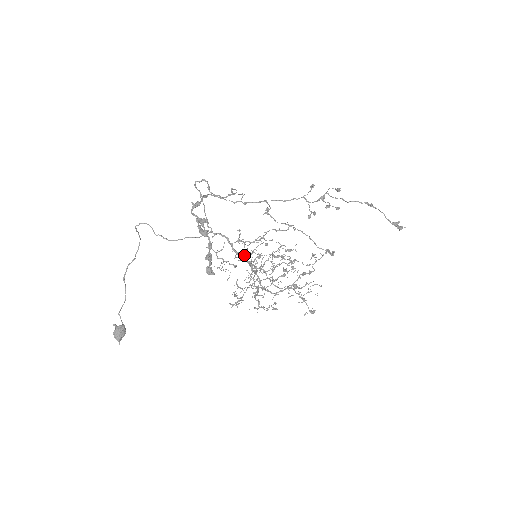
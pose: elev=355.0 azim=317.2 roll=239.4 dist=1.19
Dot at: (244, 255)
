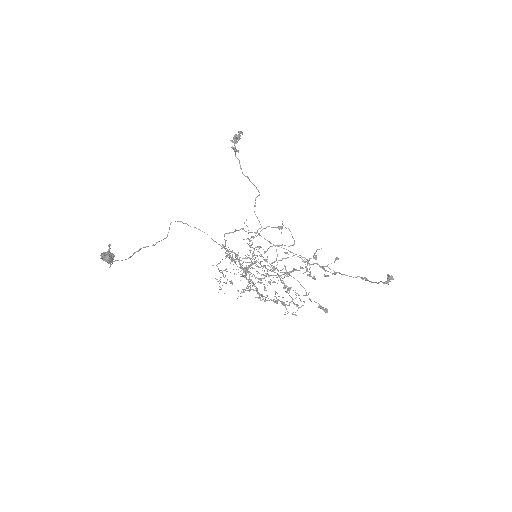
Dot at: (248, 238)
